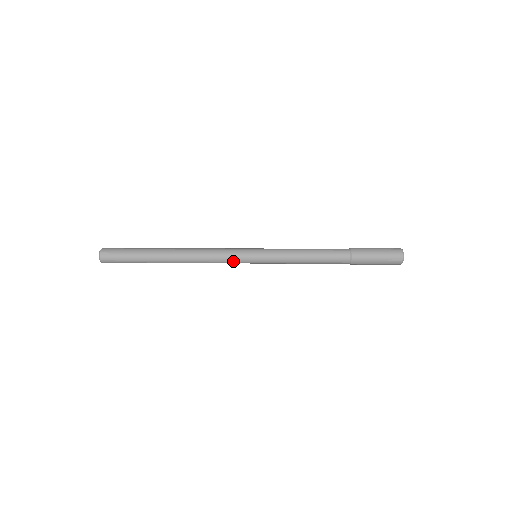
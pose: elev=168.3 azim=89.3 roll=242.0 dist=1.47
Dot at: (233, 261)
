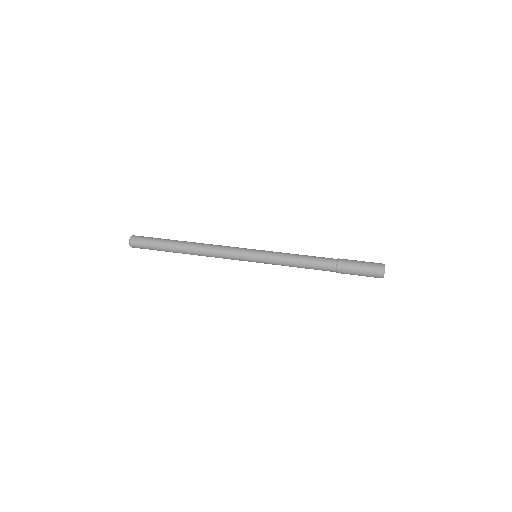
Dot at: (236, 258)
